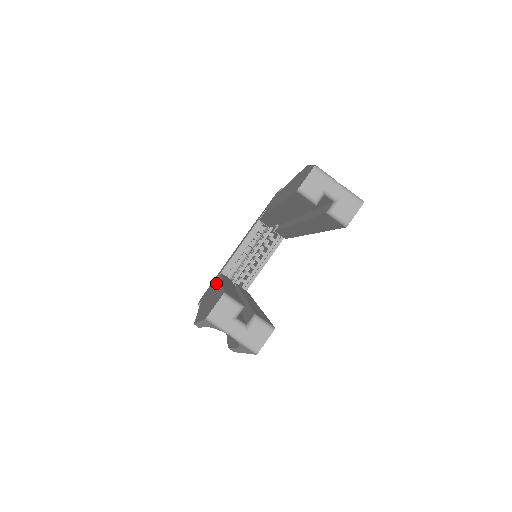
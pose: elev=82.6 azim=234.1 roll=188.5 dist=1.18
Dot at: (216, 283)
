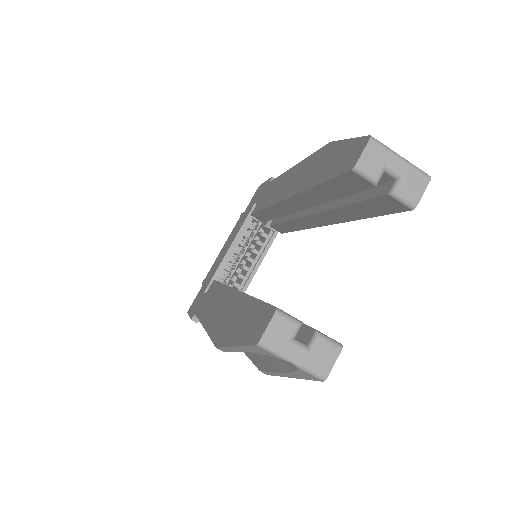
Dot at: (218, 292)
